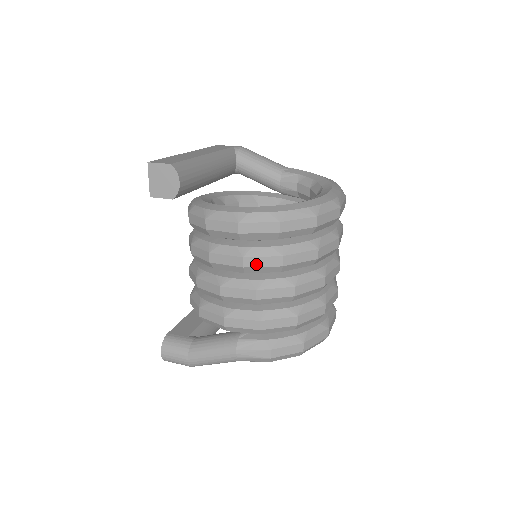
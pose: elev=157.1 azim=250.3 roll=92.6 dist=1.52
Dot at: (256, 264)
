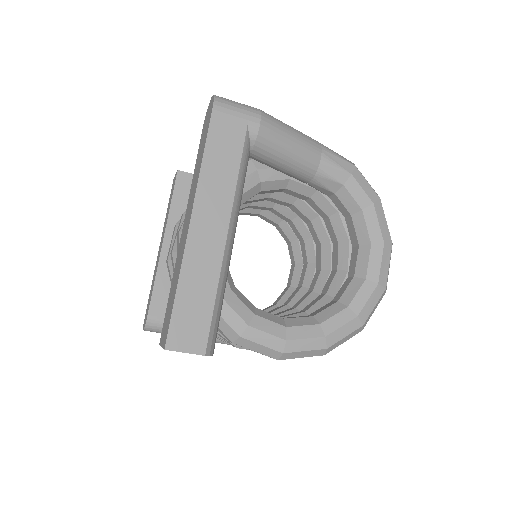
Dot at: occluded
